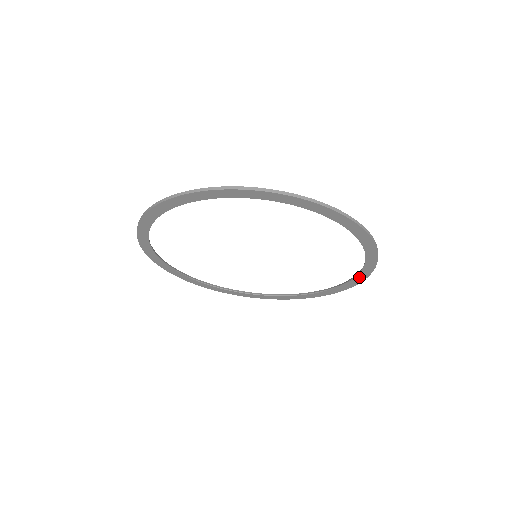
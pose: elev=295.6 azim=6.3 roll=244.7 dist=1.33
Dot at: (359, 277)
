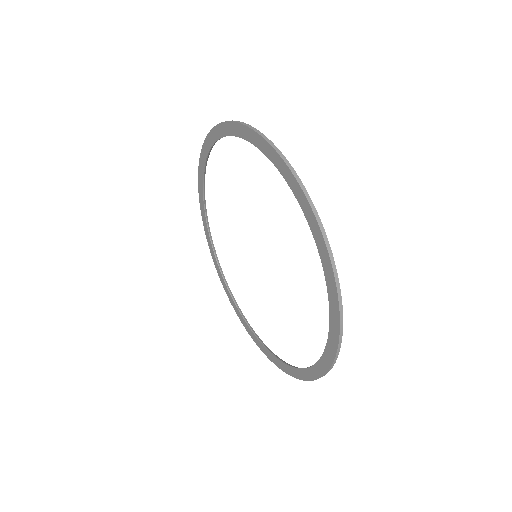
Dot at: (275, 359)
